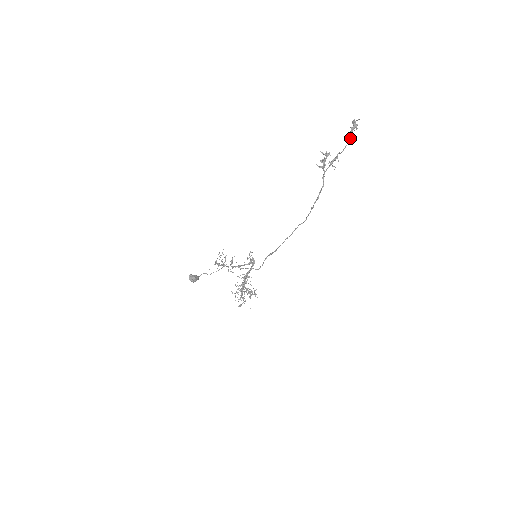
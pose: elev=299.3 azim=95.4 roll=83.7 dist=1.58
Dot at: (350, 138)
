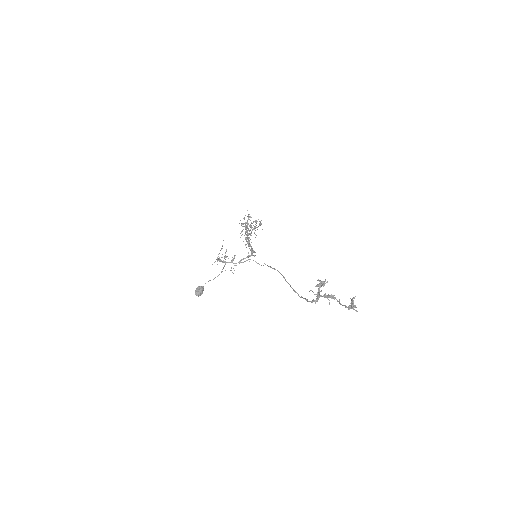
Dot at: occluded
